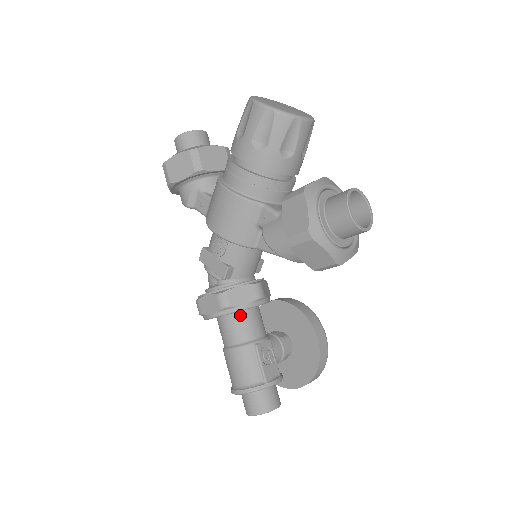
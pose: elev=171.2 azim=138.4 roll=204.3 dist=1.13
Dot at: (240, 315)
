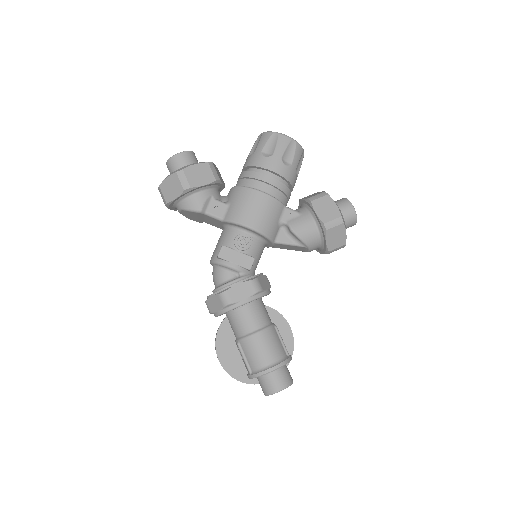
Dot at: (260, 302)
